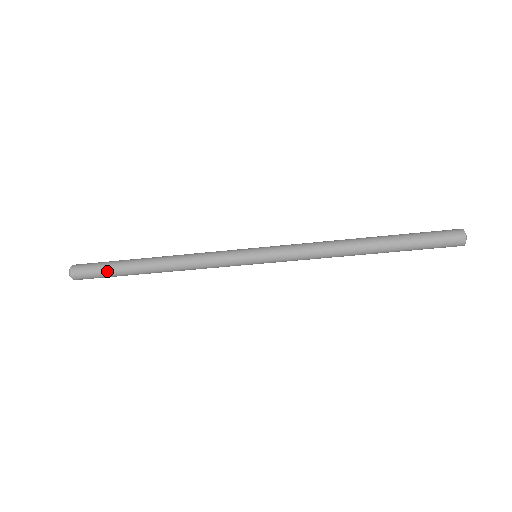
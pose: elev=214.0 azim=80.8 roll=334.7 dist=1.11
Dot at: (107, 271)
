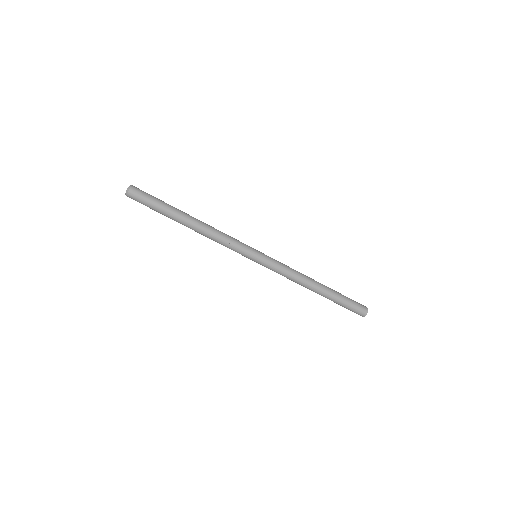
Dot at: (159, 201)
